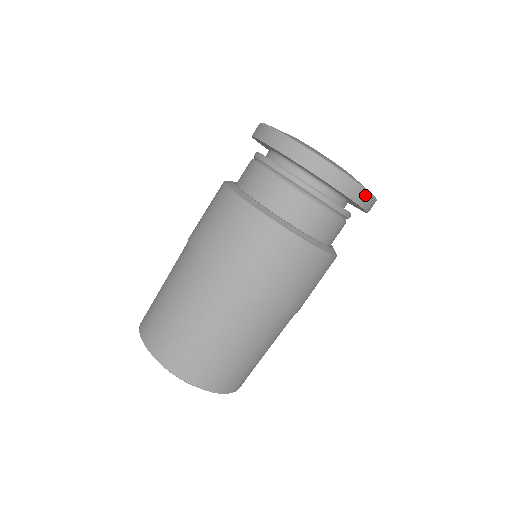
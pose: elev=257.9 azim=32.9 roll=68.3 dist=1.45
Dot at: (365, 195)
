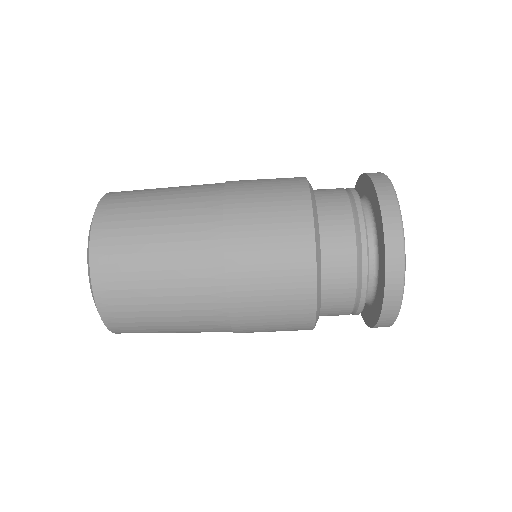
Dot at: (393, 316)
